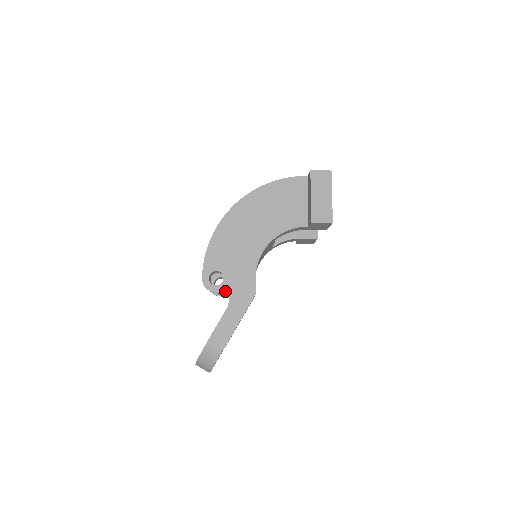
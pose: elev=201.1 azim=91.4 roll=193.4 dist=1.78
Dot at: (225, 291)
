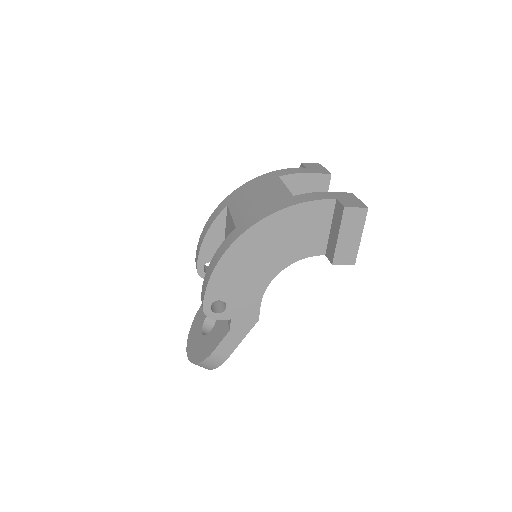
Dot at: (227, 318)
